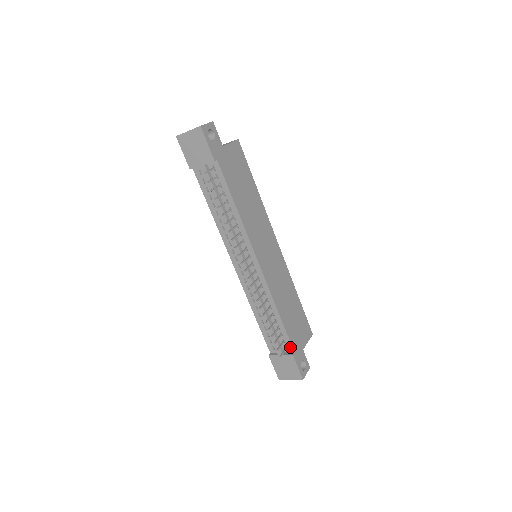
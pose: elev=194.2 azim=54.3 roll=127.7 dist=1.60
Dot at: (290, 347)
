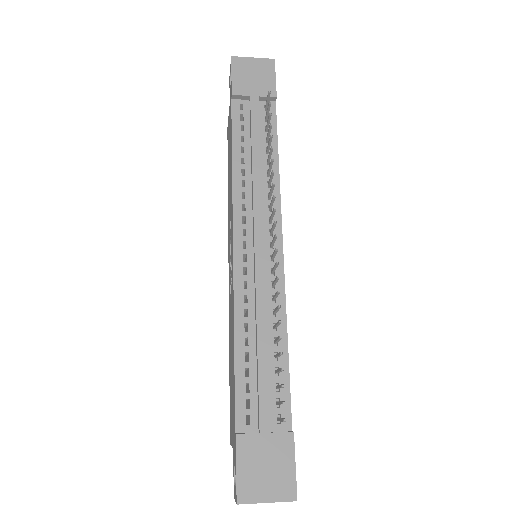
Dot at: (287, 418)
